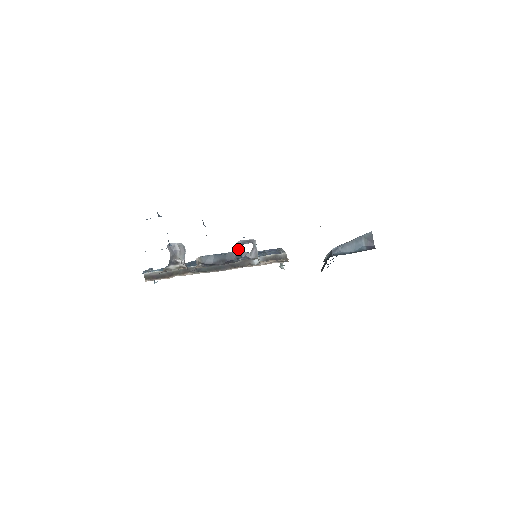
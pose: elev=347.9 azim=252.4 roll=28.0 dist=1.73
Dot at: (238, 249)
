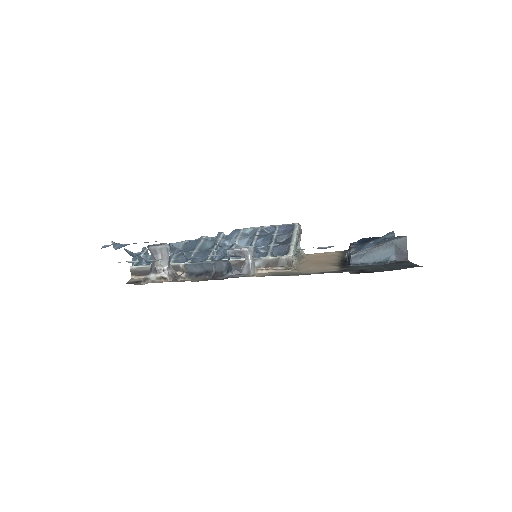
Dot at: occluded
